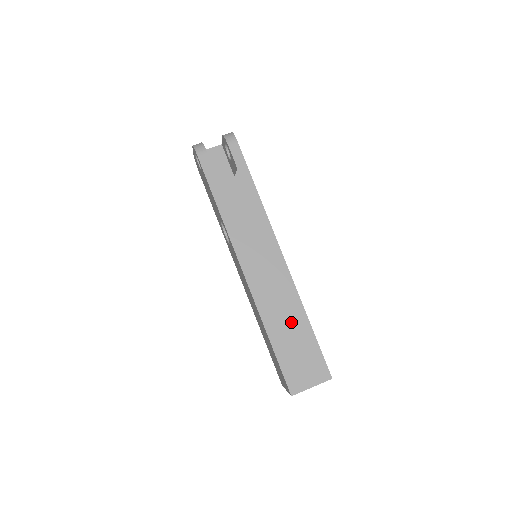
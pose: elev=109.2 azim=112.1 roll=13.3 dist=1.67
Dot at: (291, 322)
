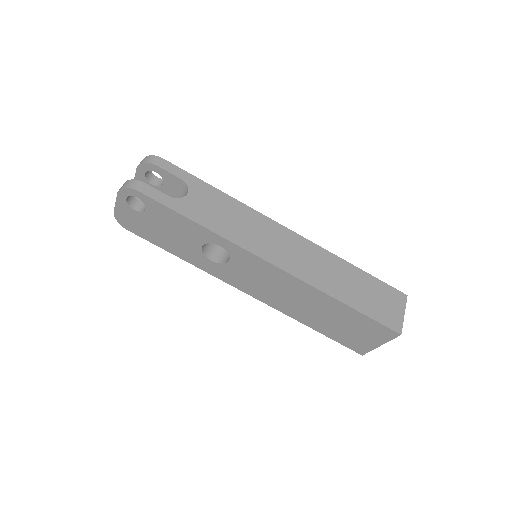
Dot at: (344, 276)
